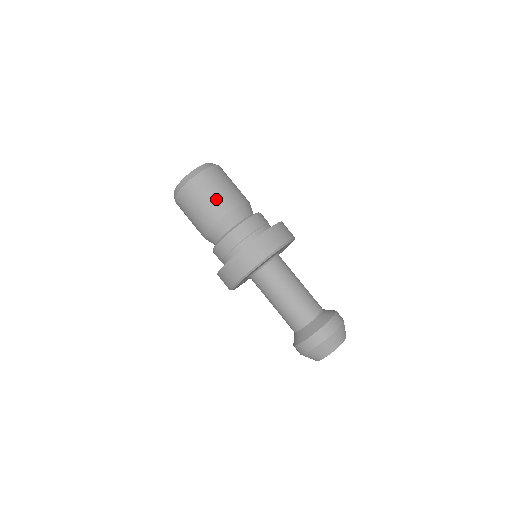
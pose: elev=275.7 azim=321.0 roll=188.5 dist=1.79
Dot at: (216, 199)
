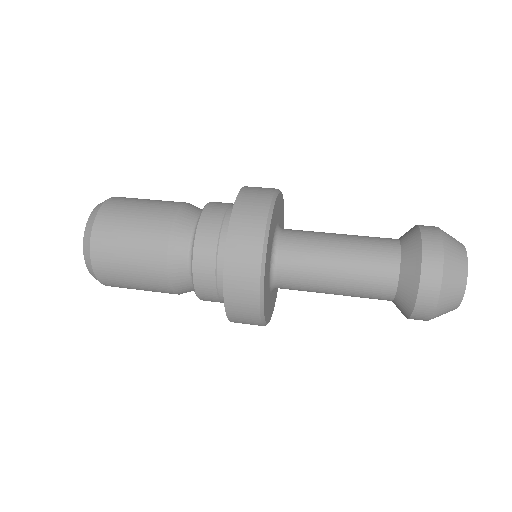
Dot at: occluded
